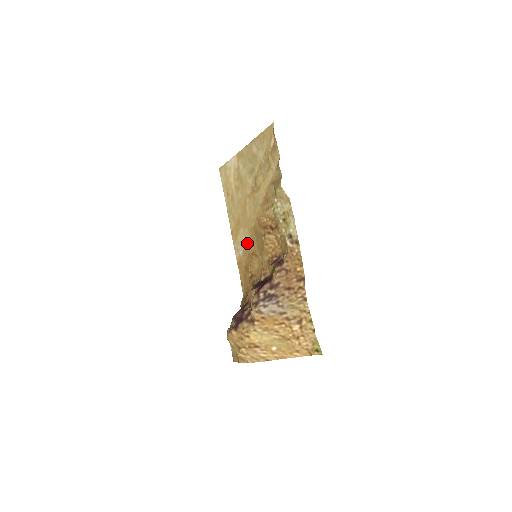
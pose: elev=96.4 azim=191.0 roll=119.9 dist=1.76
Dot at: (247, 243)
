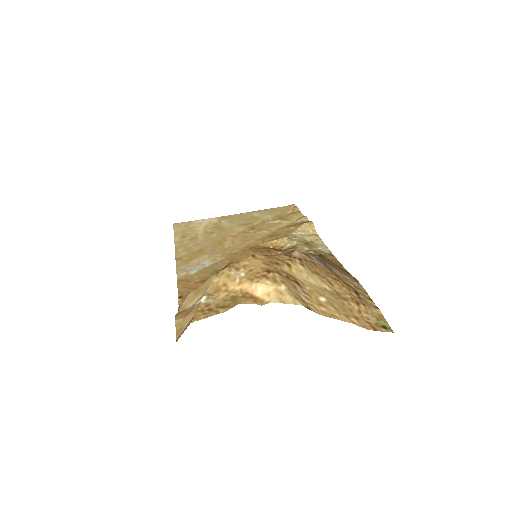
Dot at: (215, 263)
